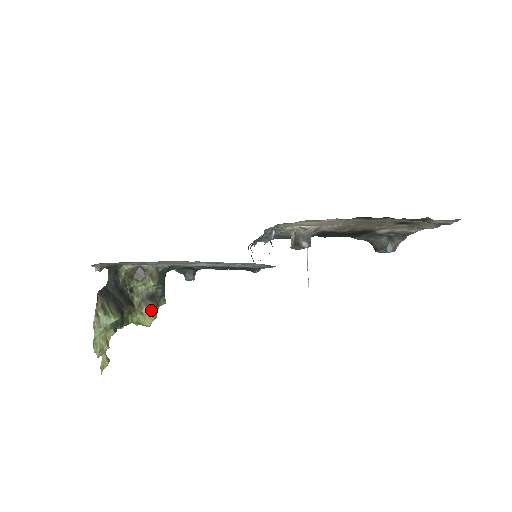
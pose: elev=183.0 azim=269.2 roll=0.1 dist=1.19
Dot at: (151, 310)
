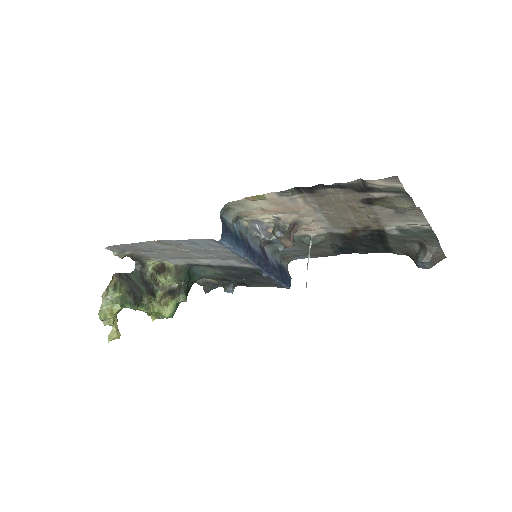
Dot at: (168, 302)
